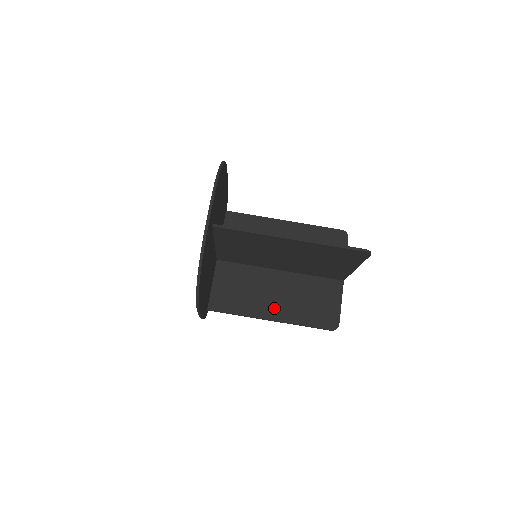
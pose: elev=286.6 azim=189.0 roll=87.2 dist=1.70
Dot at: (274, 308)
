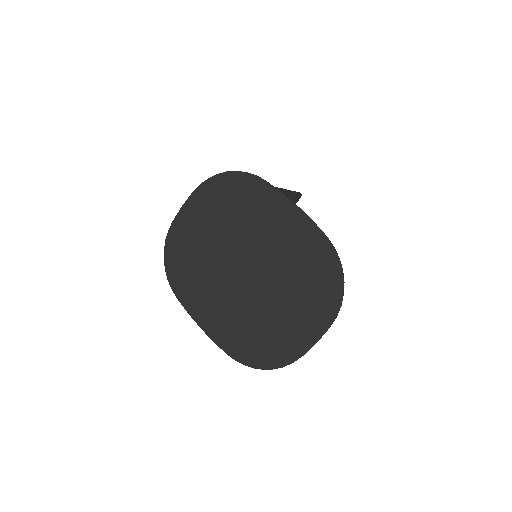
Dot at: occluded
